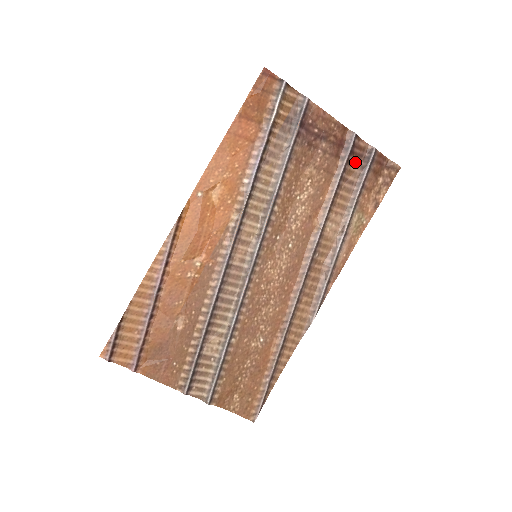
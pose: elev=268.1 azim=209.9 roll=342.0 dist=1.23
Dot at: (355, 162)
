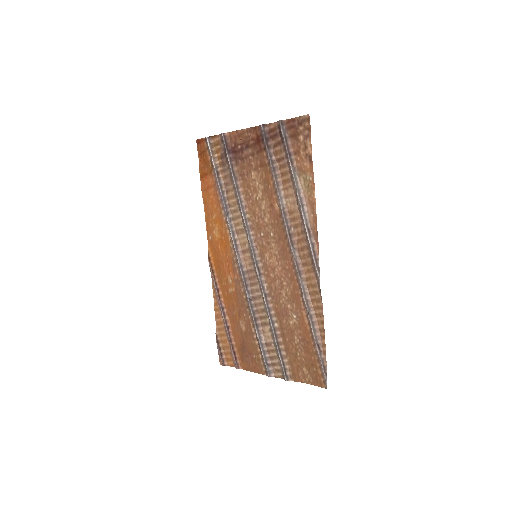
Dot at: (276, 143)
